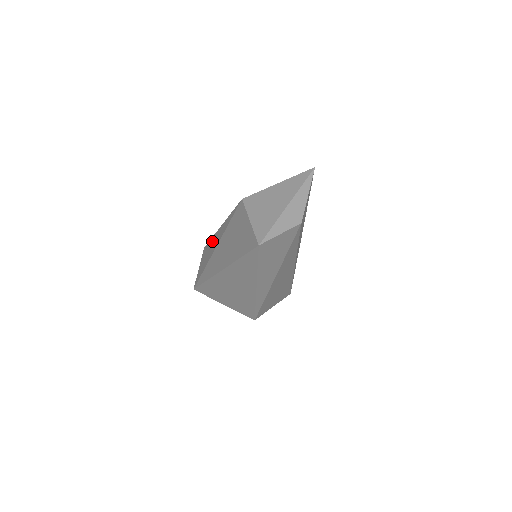
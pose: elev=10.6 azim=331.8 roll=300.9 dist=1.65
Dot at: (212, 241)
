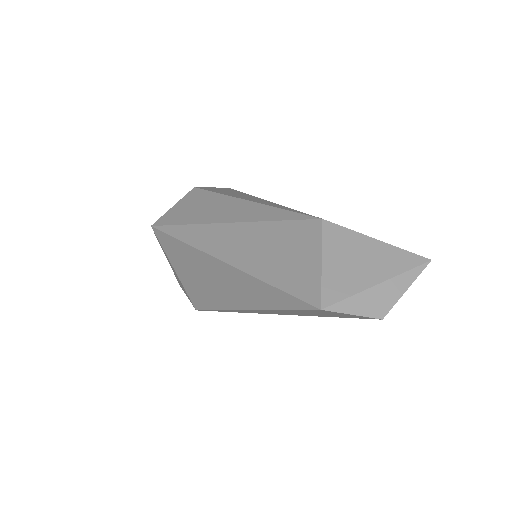
Dot at: (220, 201)
